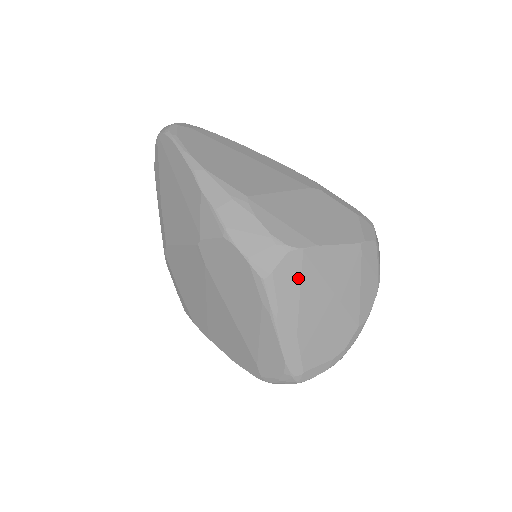
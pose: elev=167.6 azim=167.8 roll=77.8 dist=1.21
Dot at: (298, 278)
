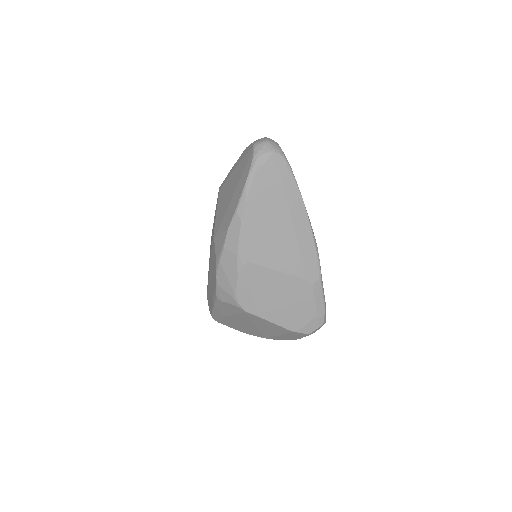
Dot at: (236, 313)
